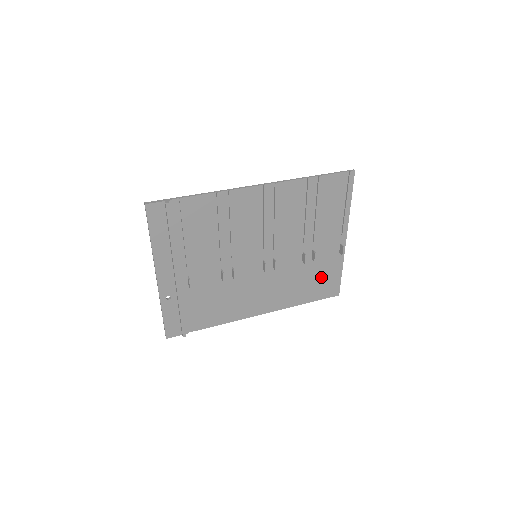
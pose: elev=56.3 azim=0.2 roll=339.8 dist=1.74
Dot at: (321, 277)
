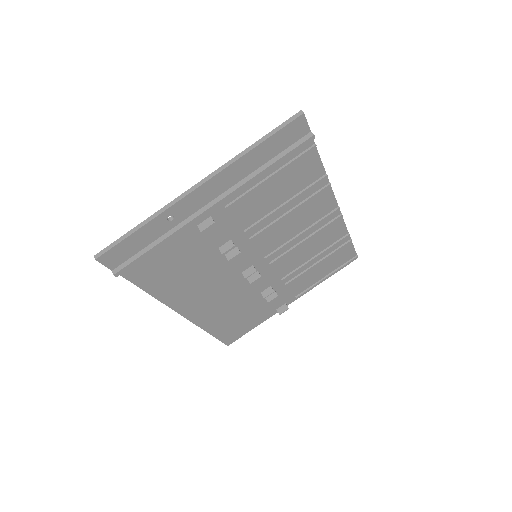
Dot at: (245, 319)
